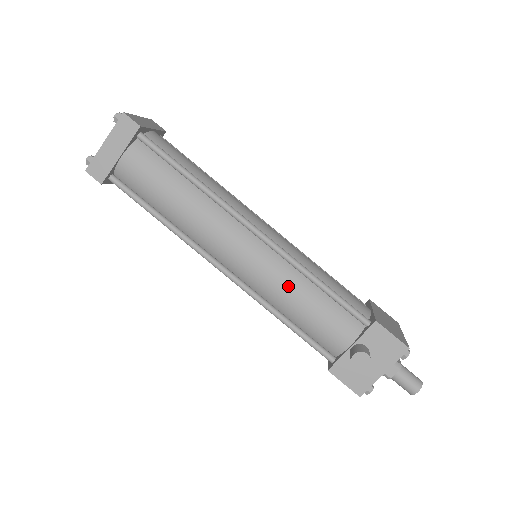
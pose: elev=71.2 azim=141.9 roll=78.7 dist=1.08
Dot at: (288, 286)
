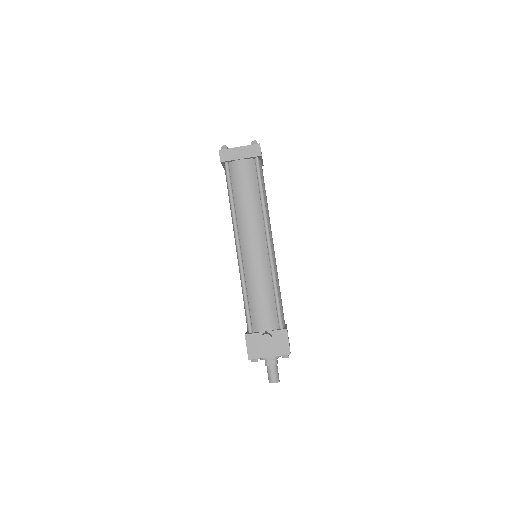
Dot at: (262, 280)
